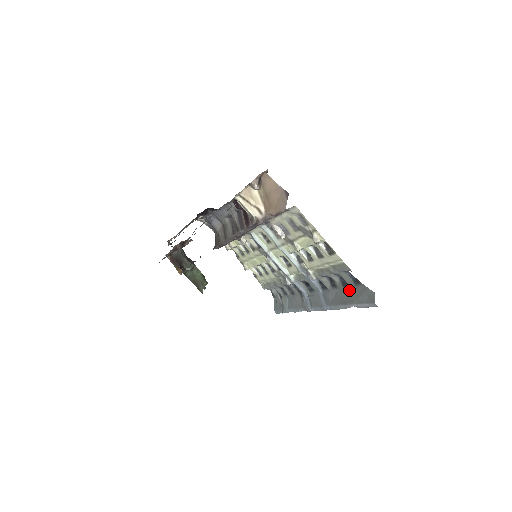
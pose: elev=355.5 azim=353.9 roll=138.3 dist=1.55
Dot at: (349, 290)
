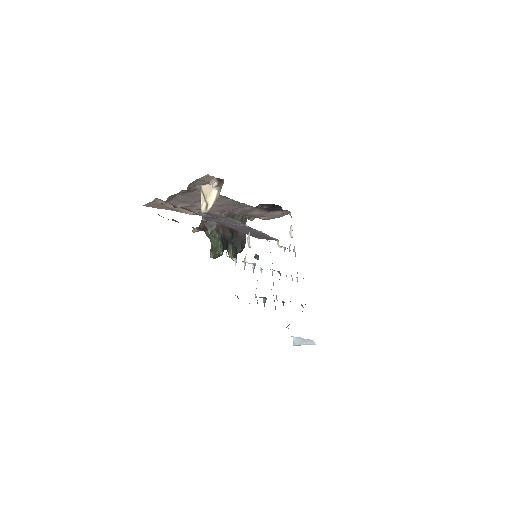
Dot at: occluded
